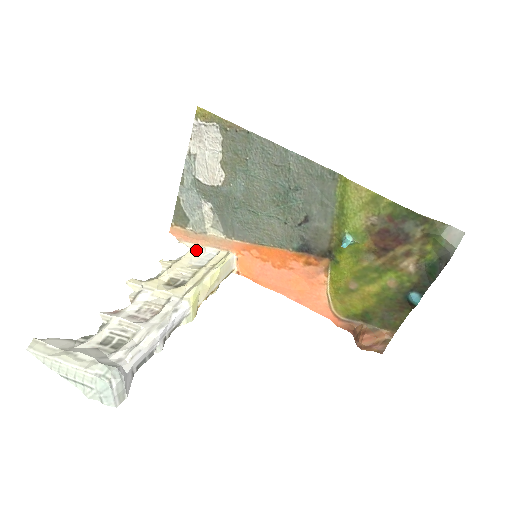
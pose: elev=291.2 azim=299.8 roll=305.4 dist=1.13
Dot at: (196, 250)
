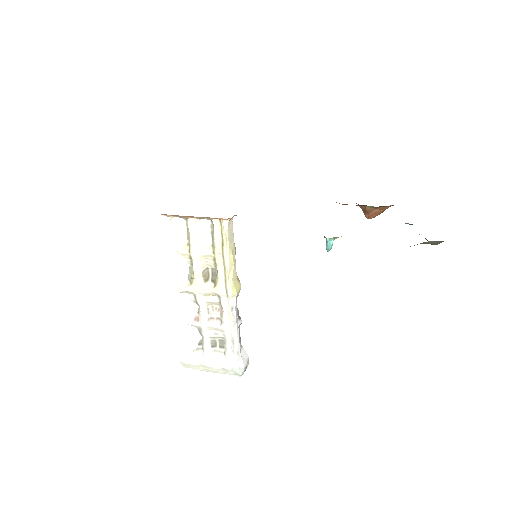
Dot at: (193, 227)
